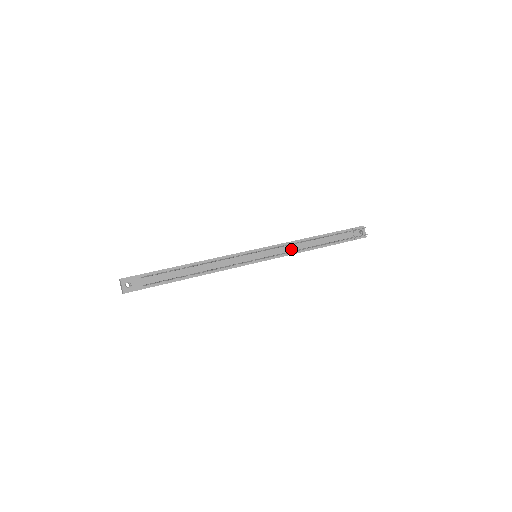
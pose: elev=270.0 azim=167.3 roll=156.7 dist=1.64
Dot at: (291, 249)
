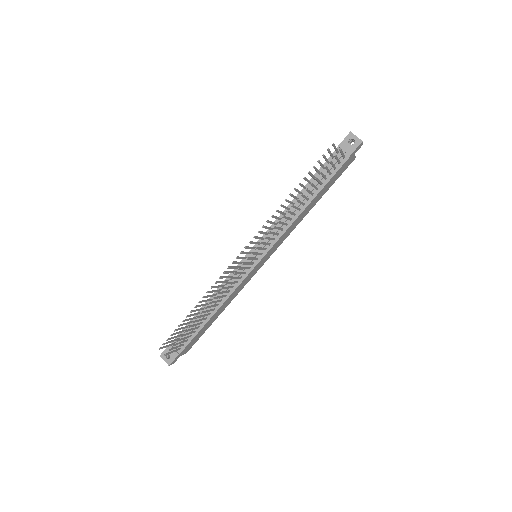
Dot at: occluded
